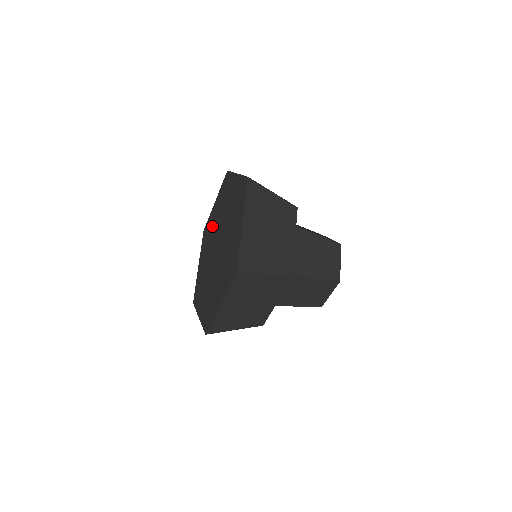
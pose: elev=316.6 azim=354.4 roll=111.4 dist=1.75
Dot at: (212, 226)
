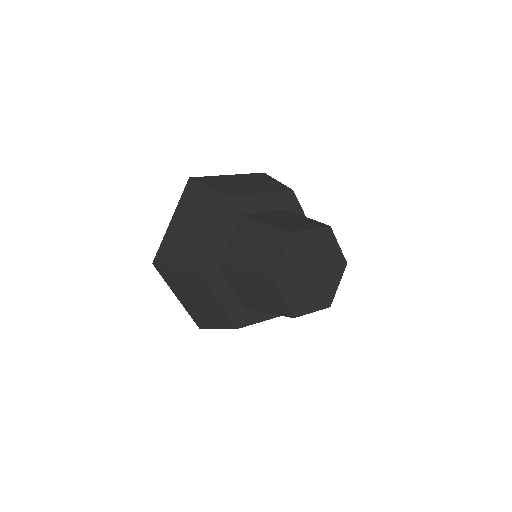
Dot at: occluded
